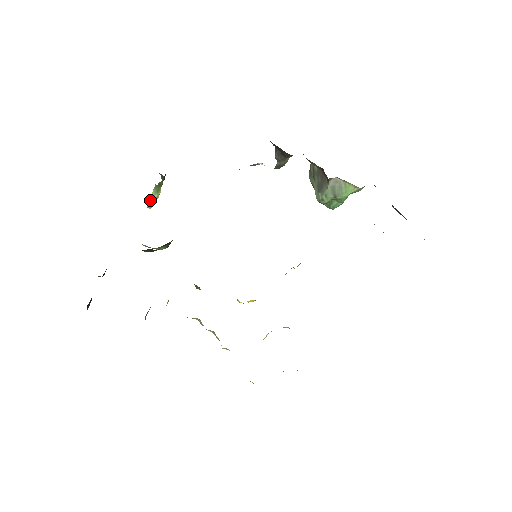
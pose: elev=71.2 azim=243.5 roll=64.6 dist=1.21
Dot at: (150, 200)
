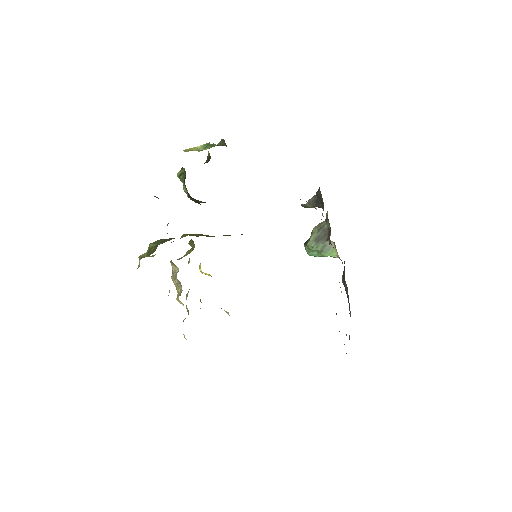
Dot at: (210, 158)
